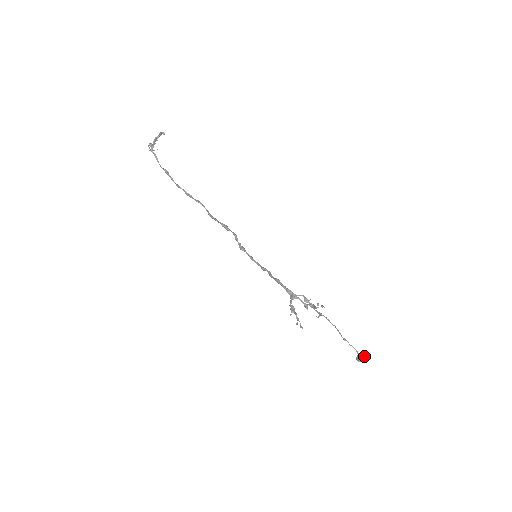
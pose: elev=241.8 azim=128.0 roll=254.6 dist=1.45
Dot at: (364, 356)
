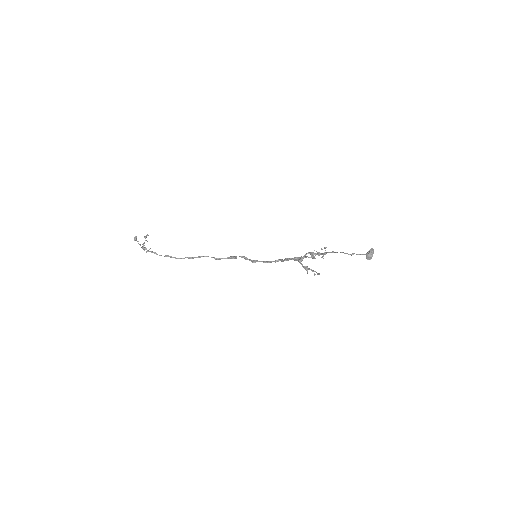
Dot at: (368, 252)
